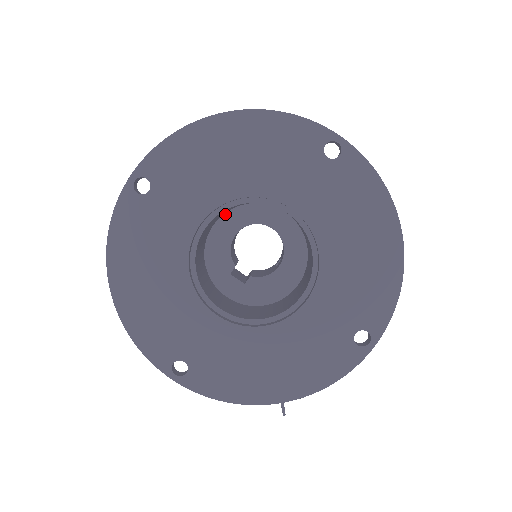
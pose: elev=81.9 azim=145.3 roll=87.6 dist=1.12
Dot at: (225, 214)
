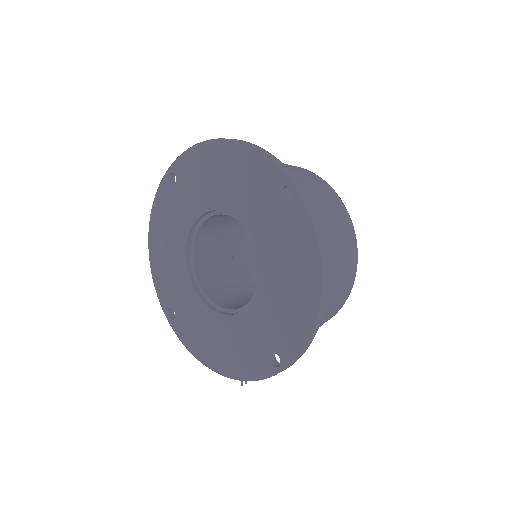
Dot at: occluded
